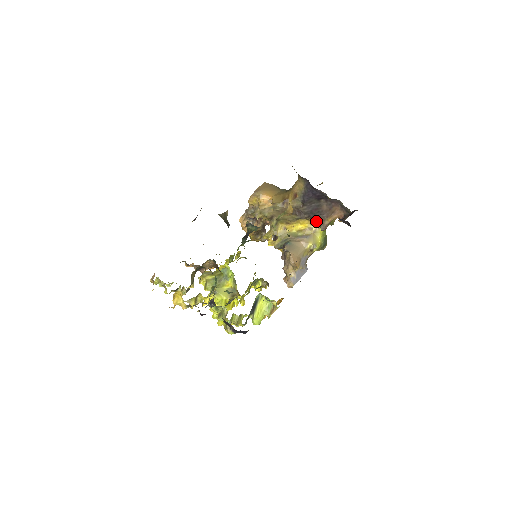
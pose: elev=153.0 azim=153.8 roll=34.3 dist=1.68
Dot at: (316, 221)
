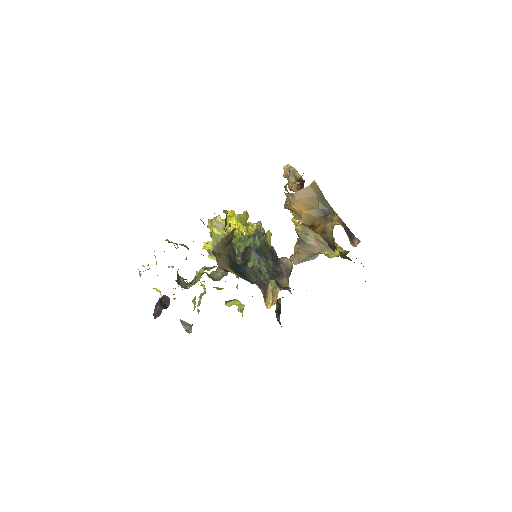
Dot at: occluded
